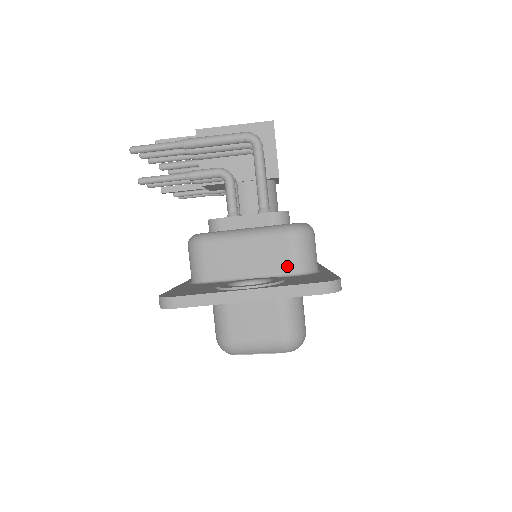
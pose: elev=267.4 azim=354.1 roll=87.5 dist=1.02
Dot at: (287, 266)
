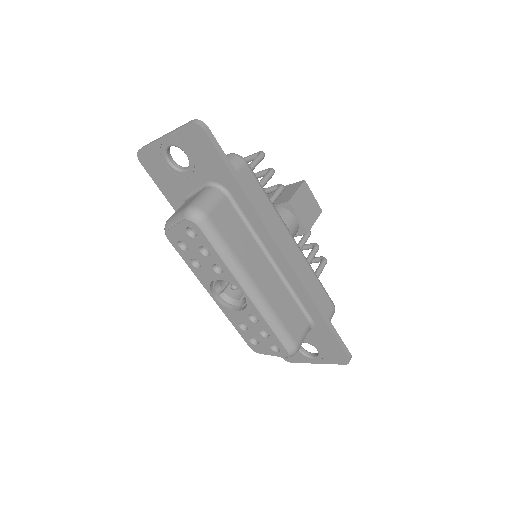
Dot at: occluded
